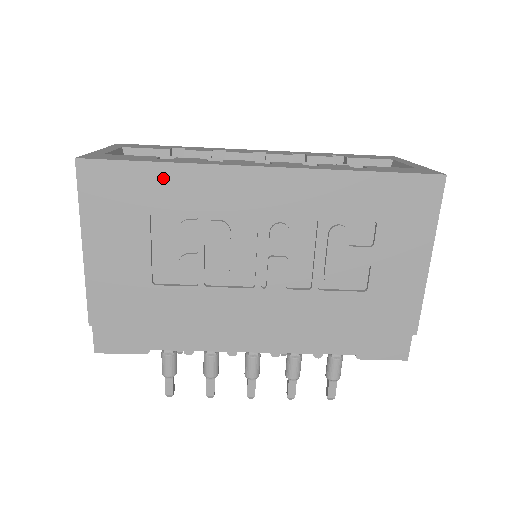
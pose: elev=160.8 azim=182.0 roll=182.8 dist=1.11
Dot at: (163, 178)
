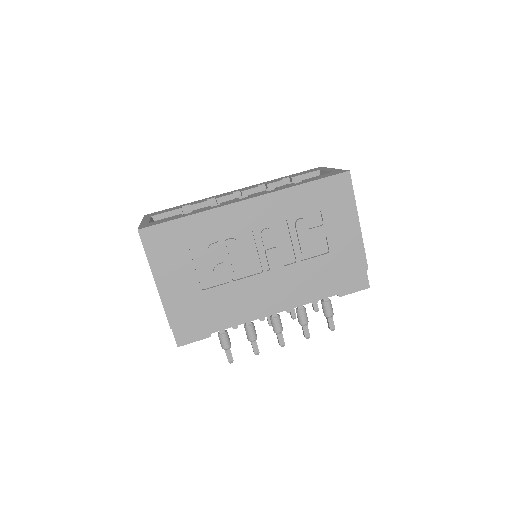
Dot at: (191, 225)
